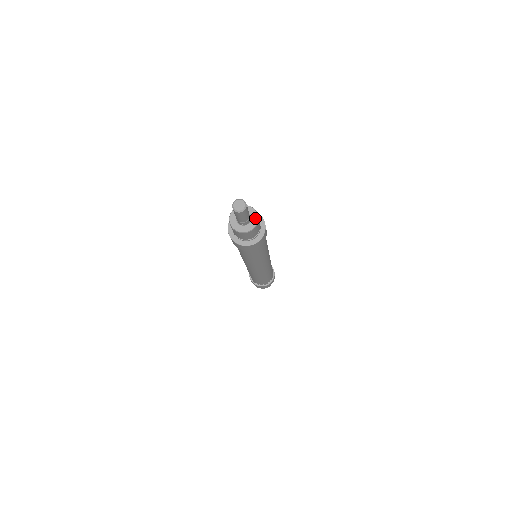
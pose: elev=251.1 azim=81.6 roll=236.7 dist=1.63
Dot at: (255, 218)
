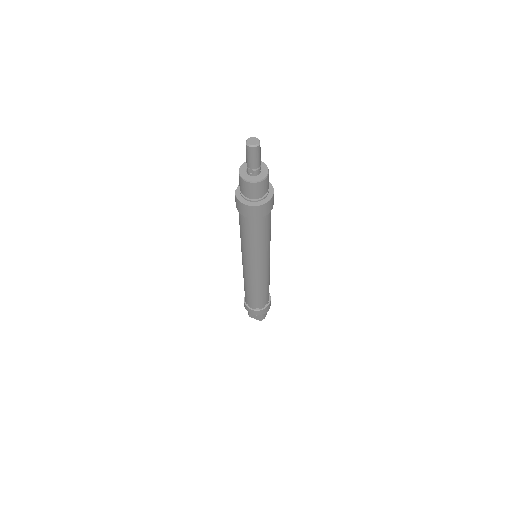
Dot at: occluded
